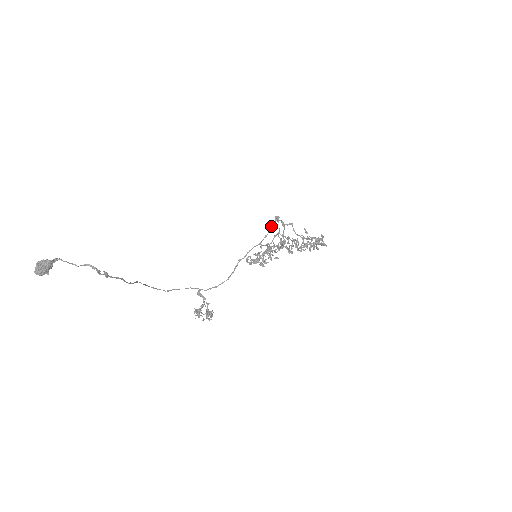
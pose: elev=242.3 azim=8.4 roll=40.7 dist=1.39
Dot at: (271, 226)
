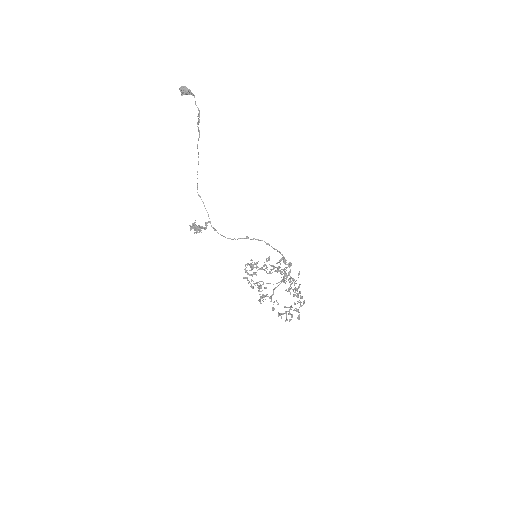
Dot at: occluded
